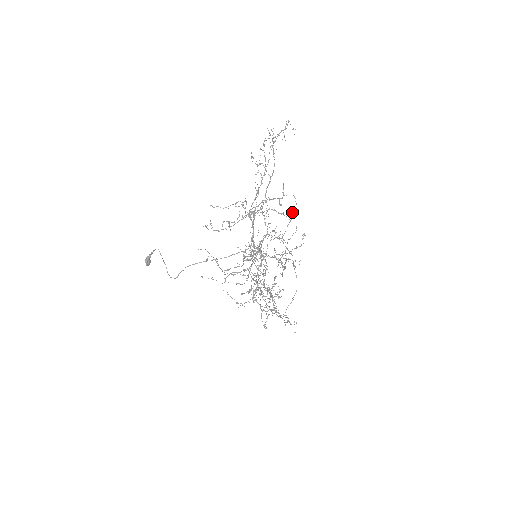
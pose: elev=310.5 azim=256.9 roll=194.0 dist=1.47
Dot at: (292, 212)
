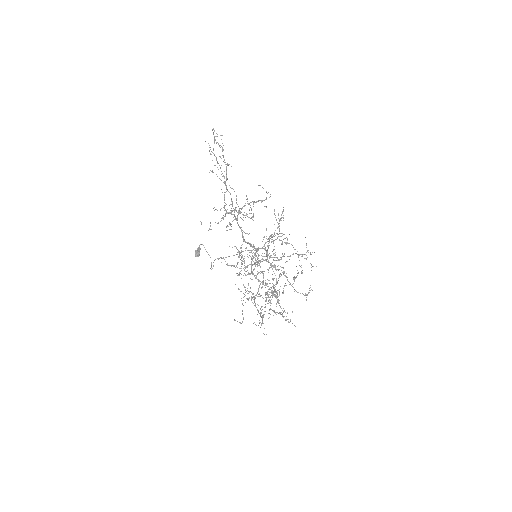
Dot at: (274, 214)
